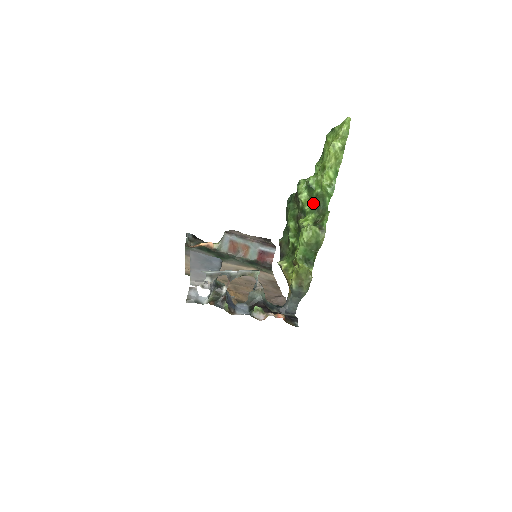
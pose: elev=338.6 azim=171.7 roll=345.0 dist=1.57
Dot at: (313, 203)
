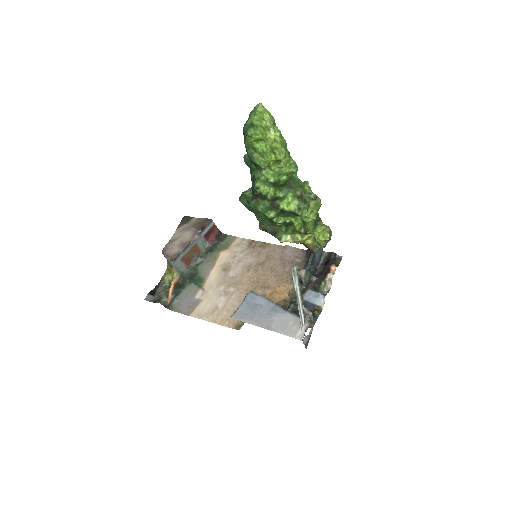
Dot at: (281, 187)
